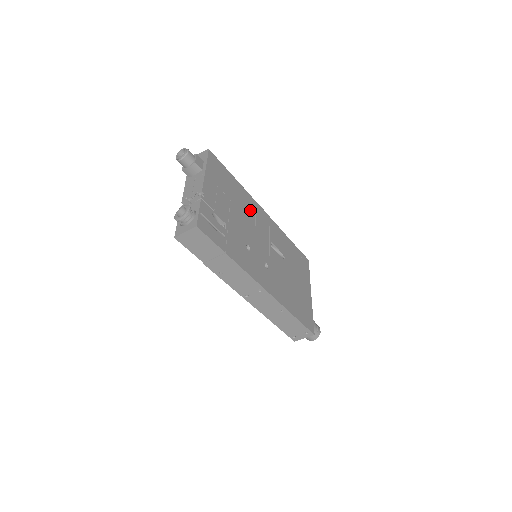
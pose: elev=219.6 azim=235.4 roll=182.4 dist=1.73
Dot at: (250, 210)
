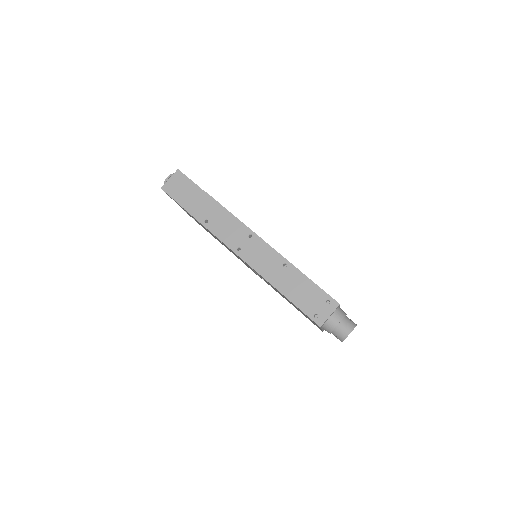
Dot at: occluded
